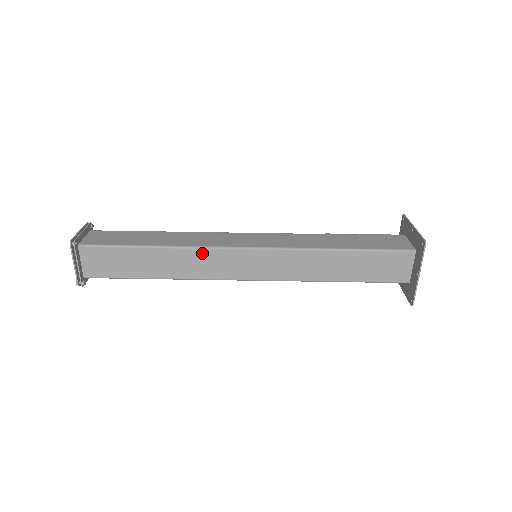
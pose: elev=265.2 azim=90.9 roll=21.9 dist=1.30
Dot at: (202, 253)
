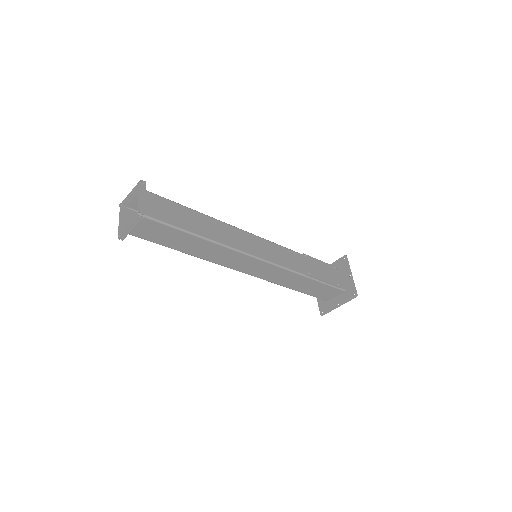
Dot at: occluded
